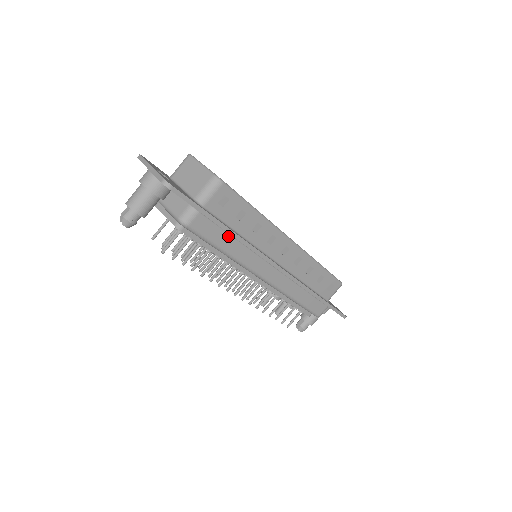
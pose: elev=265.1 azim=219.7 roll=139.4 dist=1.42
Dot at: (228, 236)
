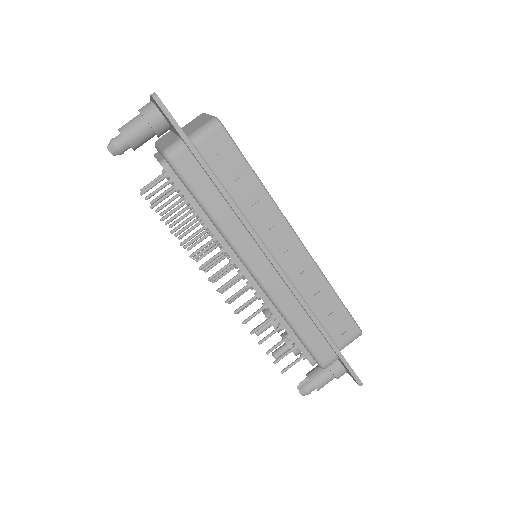
Dot at: (216, 192)
